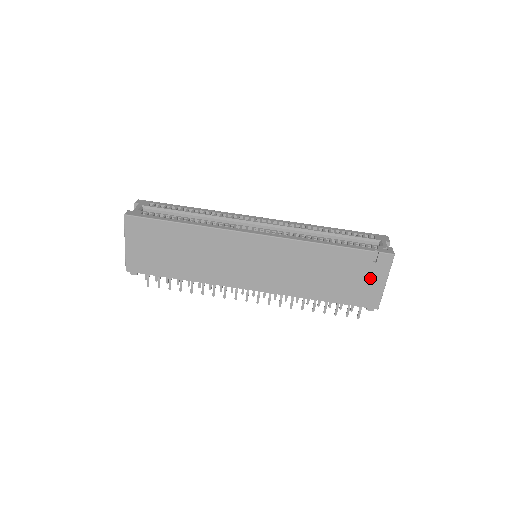
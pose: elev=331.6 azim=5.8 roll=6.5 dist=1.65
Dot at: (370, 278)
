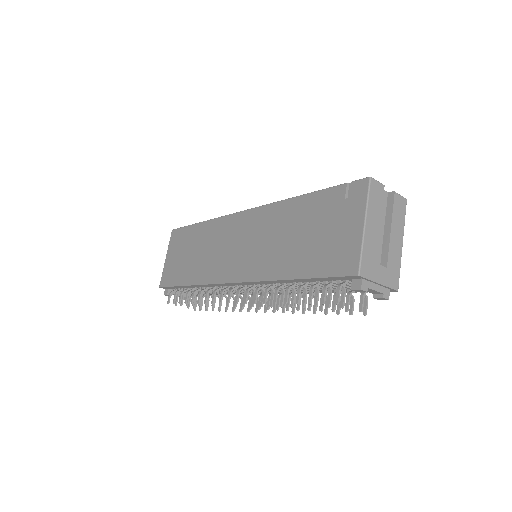
Dot at: (344, 224)
